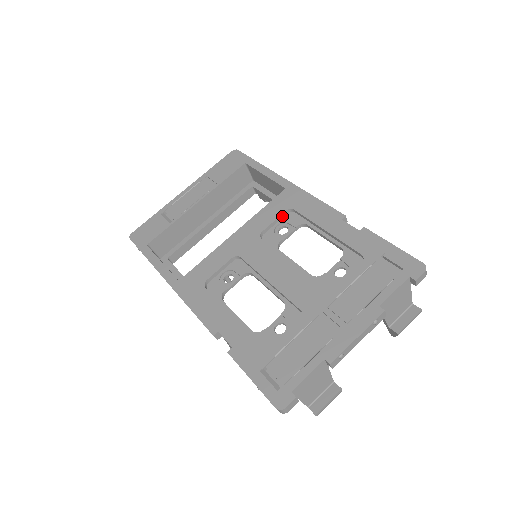
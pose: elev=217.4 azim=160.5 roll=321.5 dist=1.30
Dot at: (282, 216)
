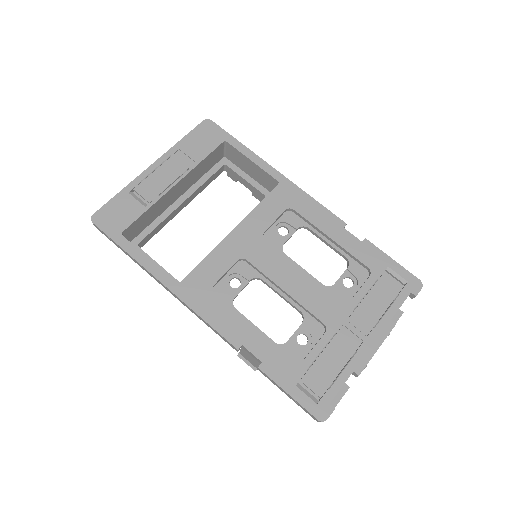
Dot at: (281, 215)
